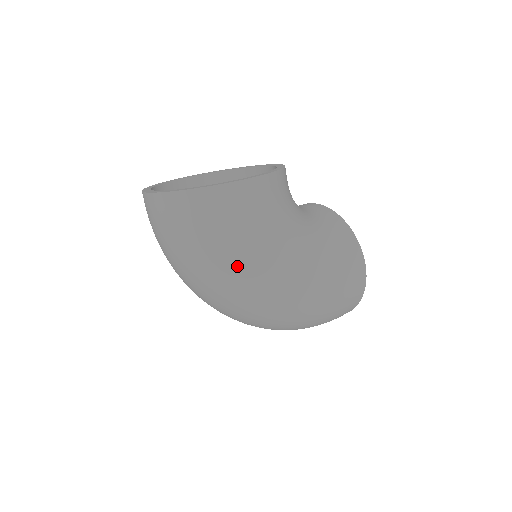
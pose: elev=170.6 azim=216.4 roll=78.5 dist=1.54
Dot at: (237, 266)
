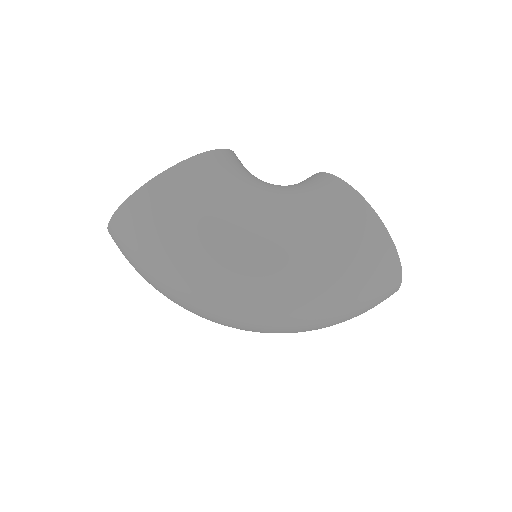
Dot at: (191, 265)
